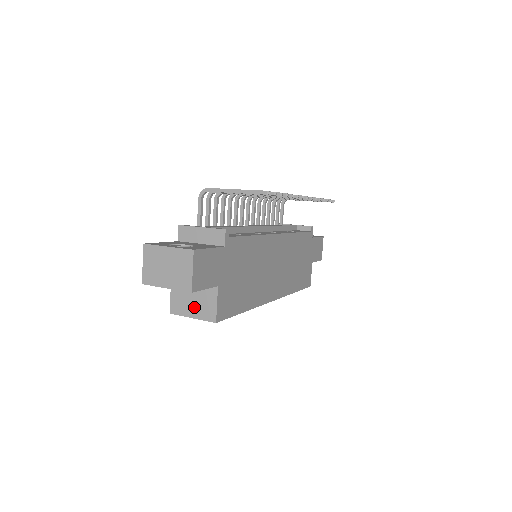
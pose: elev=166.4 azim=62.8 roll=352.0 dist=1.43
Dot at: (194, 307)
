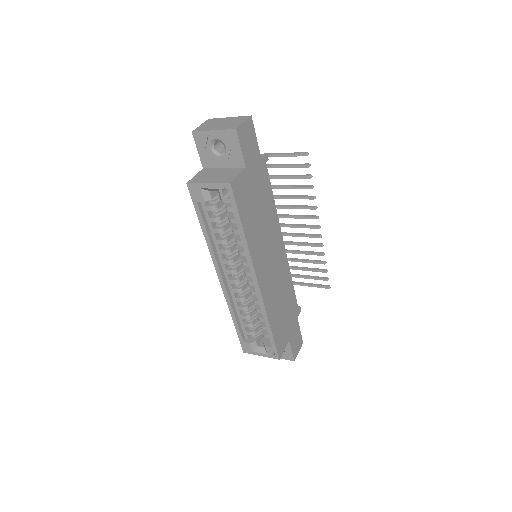
Dot at: (214, 178)
